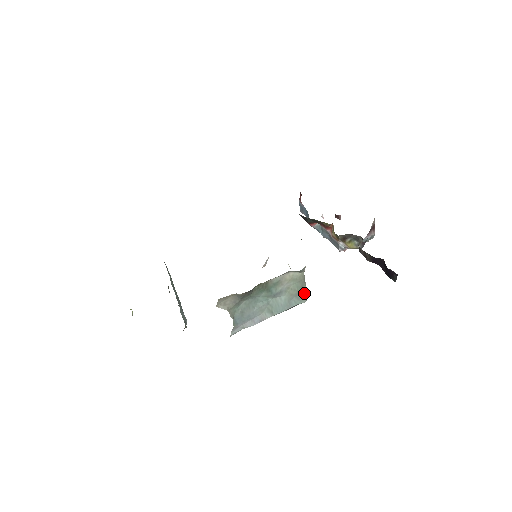
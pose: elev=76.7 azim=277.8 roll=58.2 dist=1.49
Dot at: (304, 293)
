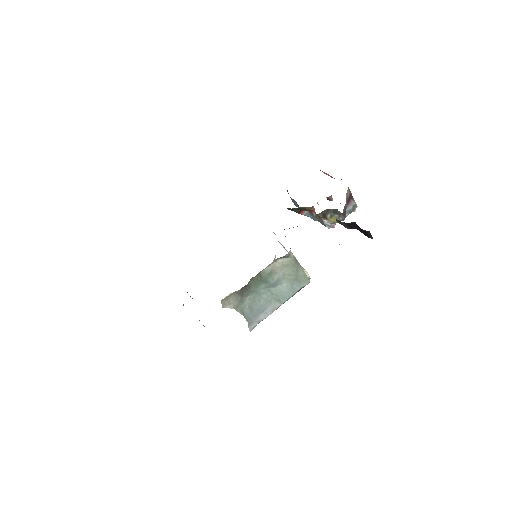
Dot at: (303, 275)
